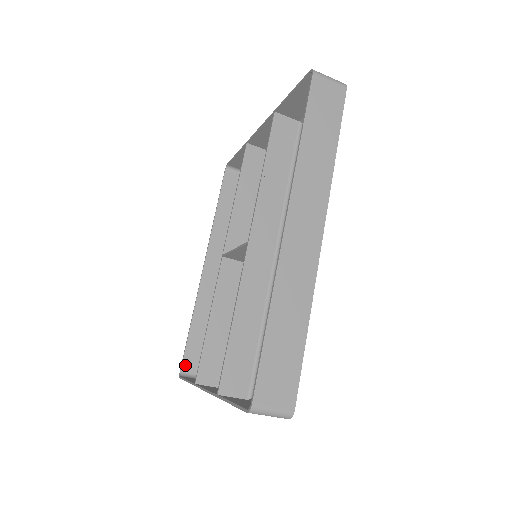
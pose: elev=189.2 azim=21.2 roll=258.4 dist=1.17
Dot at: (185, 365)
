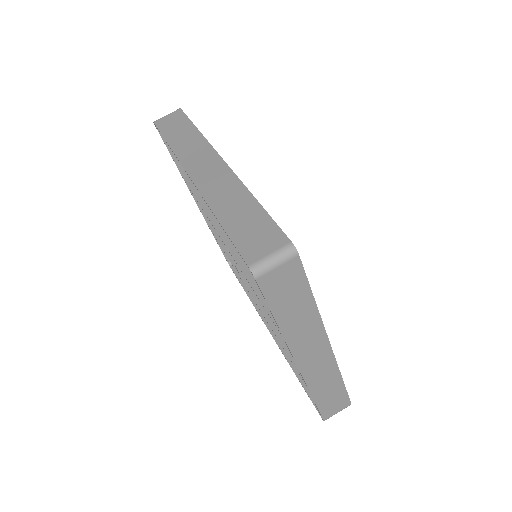
Dot at: occluded
